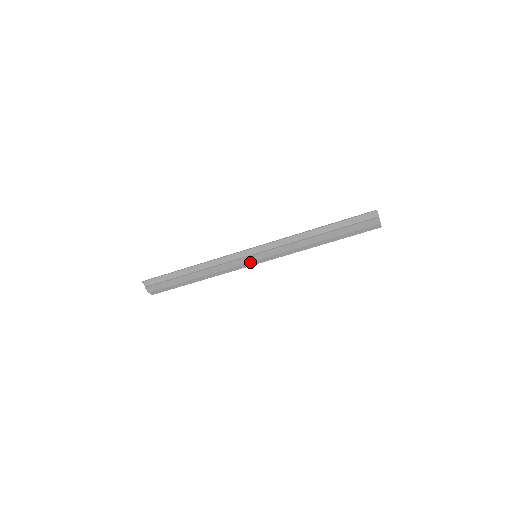
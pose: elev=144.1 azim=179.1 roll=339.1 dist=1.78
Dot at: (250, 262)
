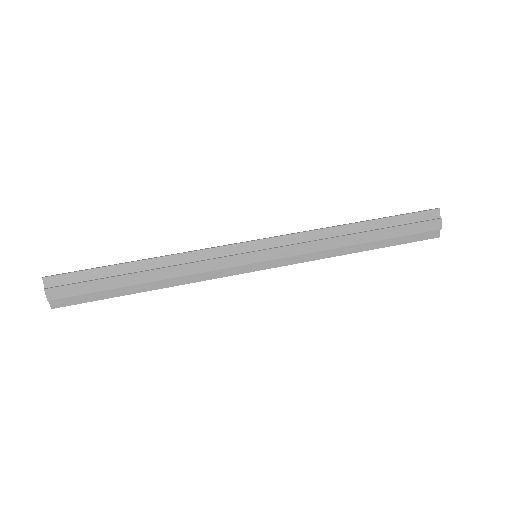
Dot at: (244, 265)
